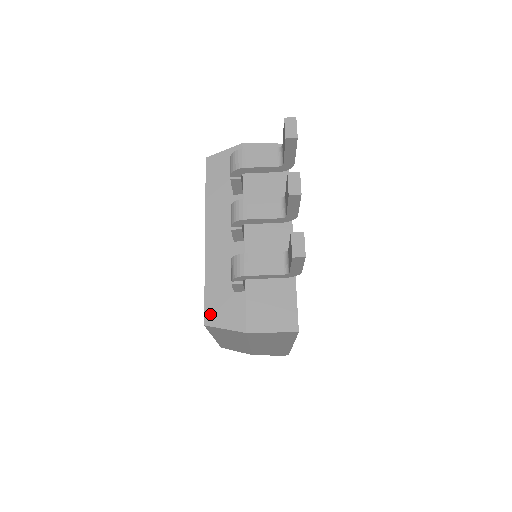
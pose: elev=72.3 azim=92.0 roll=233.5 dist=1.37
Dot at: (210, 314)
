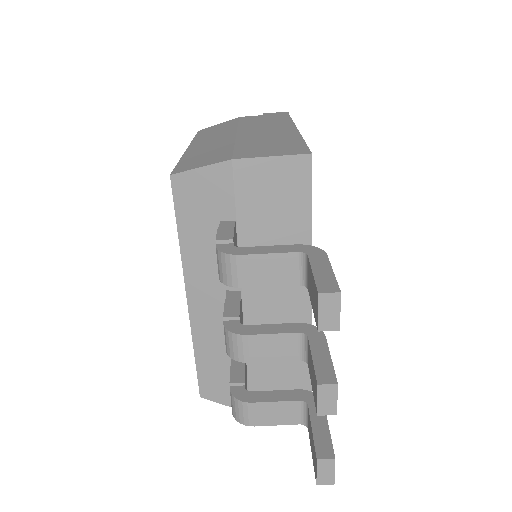
Dot at: (206, 388)
